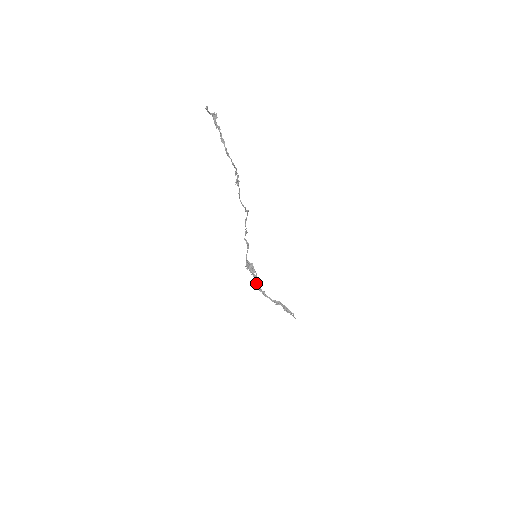
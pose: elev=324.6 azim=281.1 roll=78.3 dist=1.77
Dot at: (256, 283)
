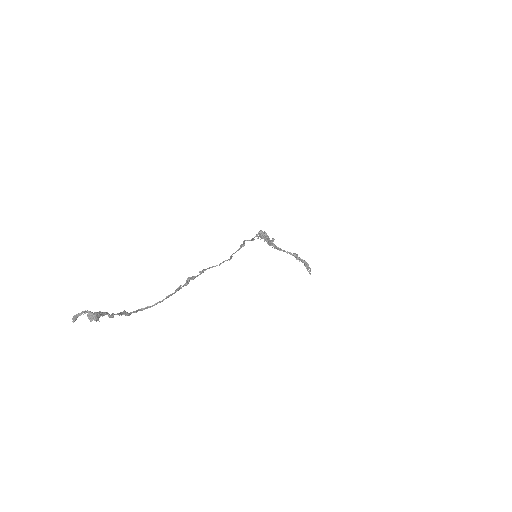
Dot at: (269, 244)
